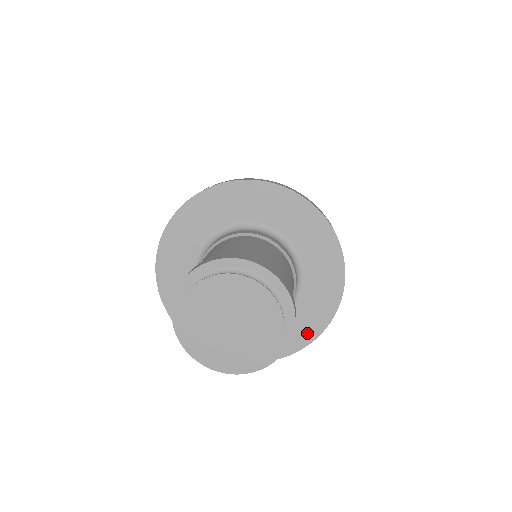
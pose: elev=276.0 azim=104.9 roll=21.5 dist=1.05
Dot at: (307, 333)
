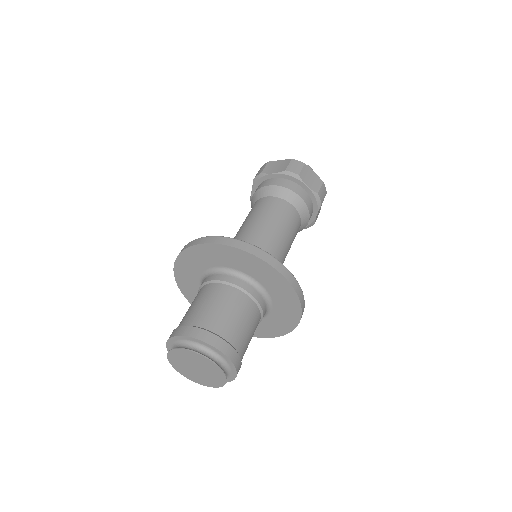
Dot at: (255, 333)
